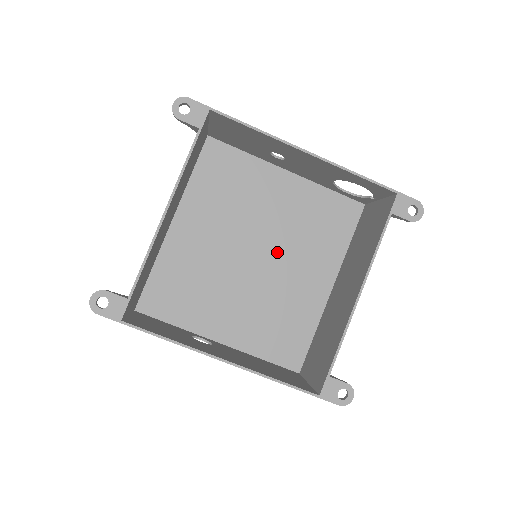
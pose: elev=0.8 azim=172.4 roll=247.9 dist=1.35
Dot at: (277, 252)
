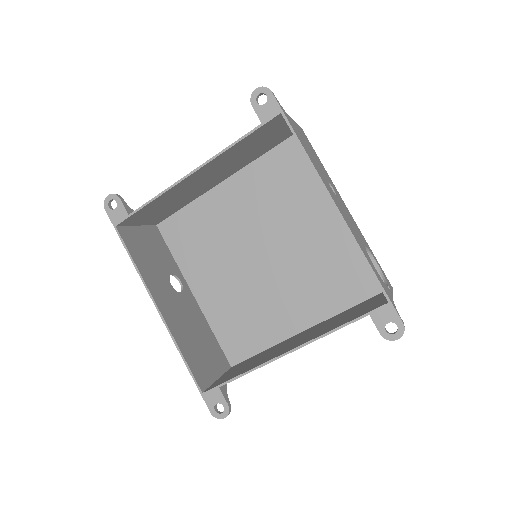
Dot at: (284, 266)
